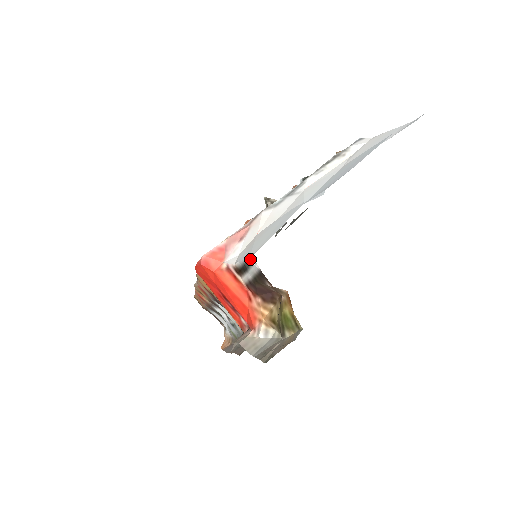
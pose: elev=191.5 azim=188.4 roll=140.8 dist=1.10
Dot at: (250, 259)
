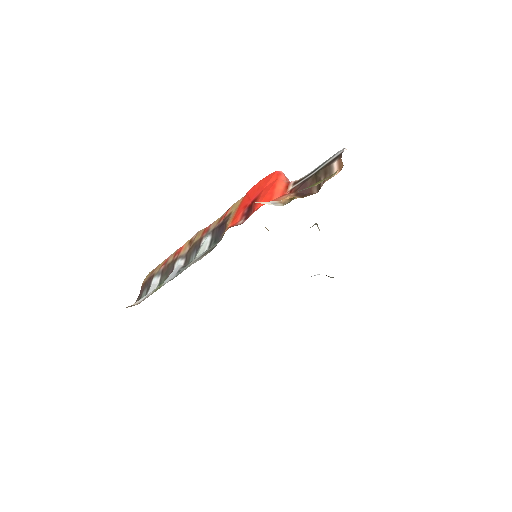
Dot at: (340, 151)
